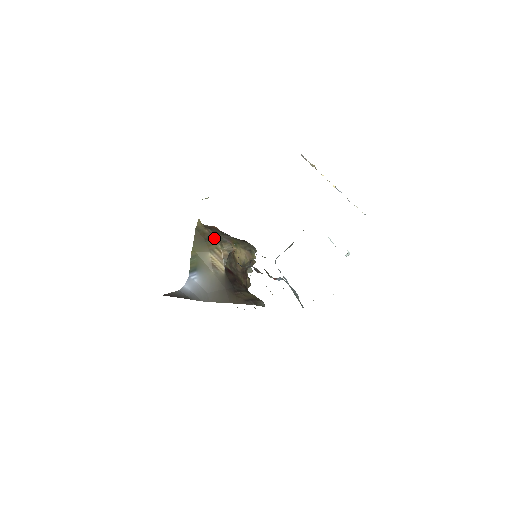
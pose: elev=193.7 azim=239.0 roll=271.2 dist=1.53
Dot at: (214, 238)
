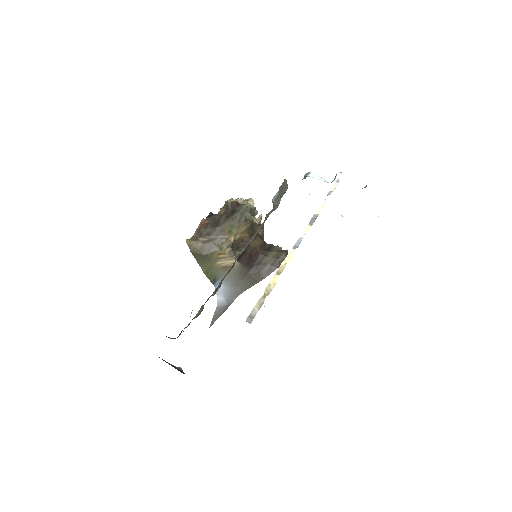
Dot at: (210, 246)
